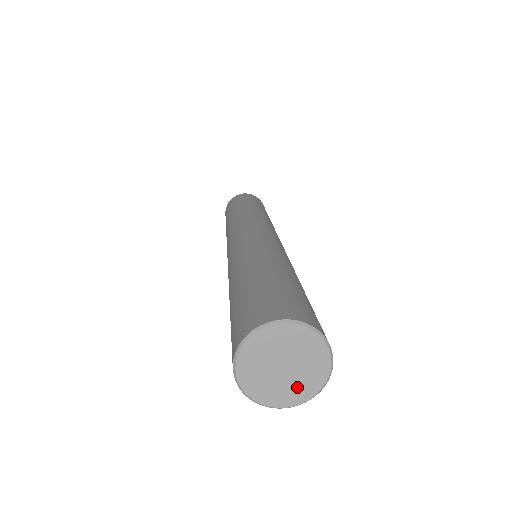
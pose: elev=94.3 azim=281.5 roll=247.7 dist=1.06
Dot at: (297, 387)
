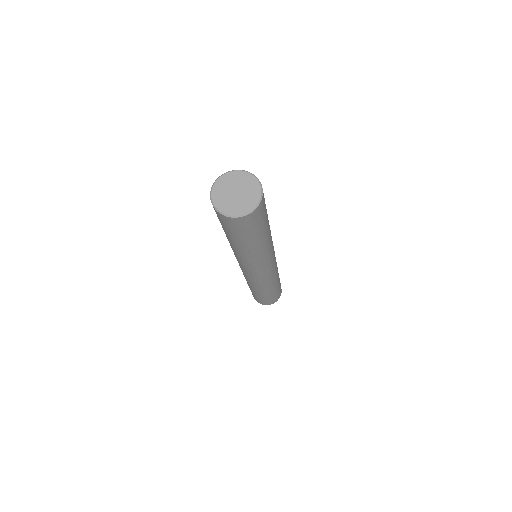
Dot at: (247, 201)
